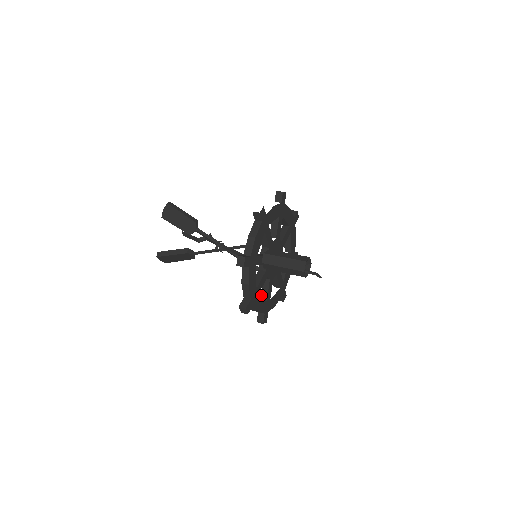
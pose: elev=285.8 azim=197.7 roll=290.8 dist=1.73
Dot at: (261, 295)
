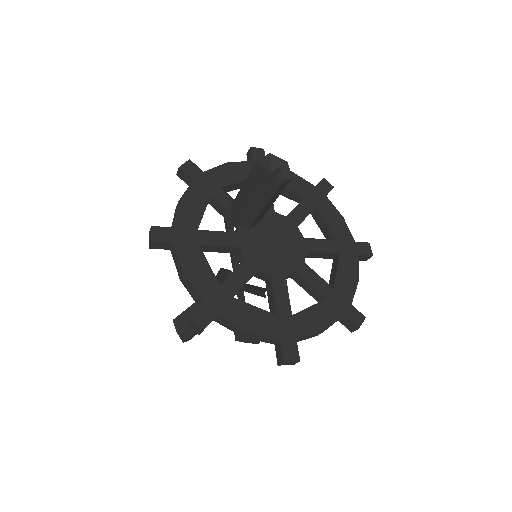
Dot at: occluded
